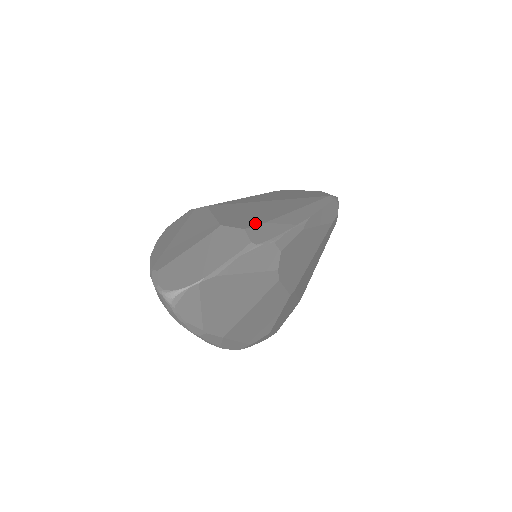
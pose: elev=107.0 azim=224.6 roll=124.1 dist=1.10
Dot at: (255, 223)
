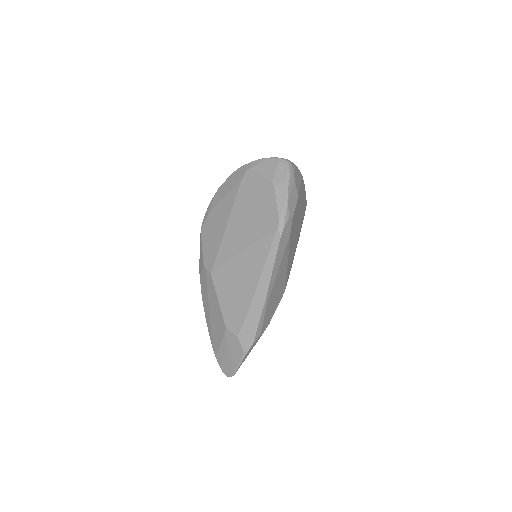
Dot at: (240, 323)
